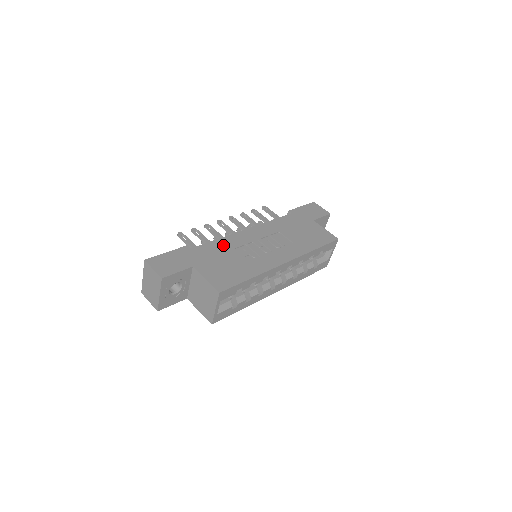
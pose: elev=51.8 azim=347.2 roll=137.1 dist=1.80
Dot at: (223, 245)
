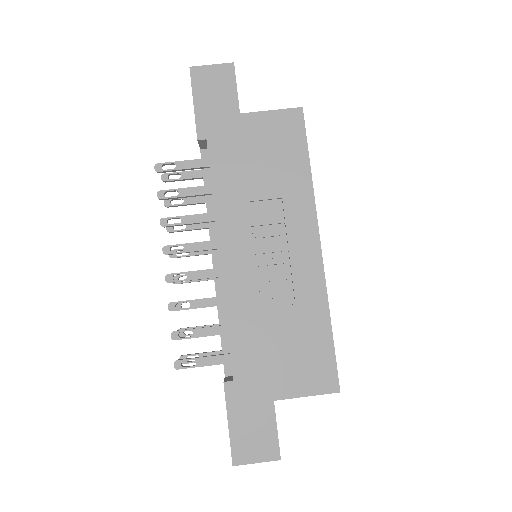
Dot at: (244, 324)
